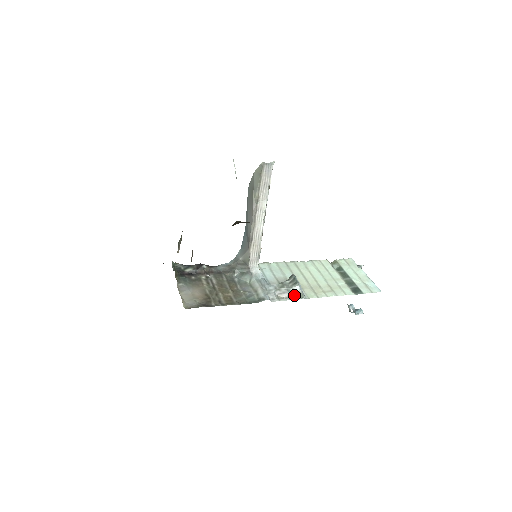
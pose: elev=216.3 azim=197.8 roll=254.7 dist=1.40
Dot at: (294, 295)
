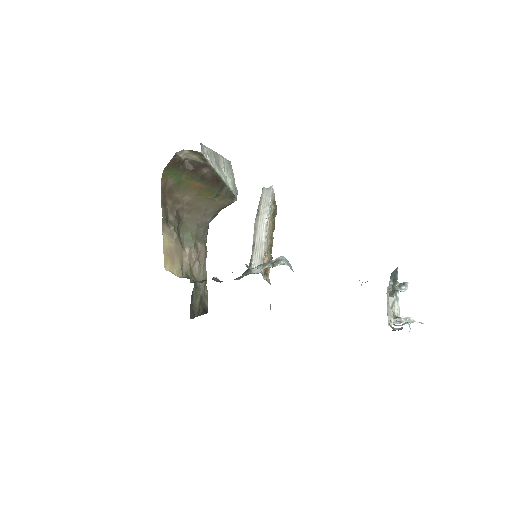
Dot at: (275, 264)
